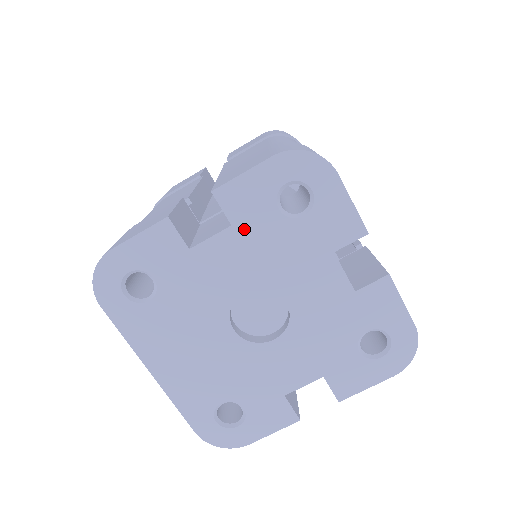
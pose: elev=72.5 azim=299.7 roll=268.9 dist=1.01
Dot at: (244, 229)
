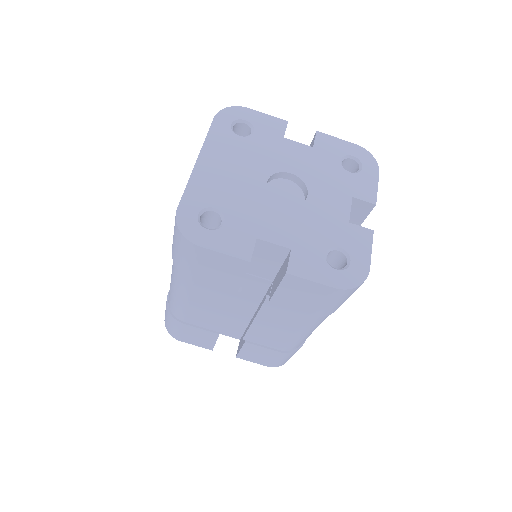
Dot at: (317, 153)
